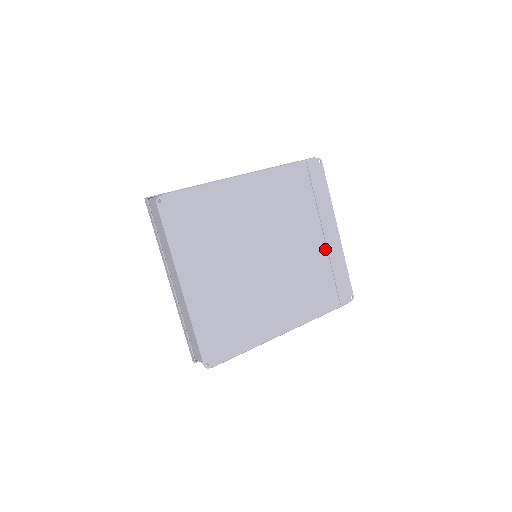
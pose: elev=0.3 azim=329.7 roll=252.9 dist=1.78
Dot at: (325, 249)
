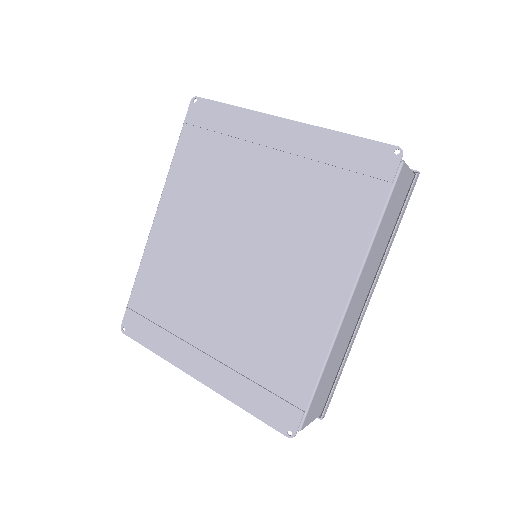
Dot at: (294, 158)
